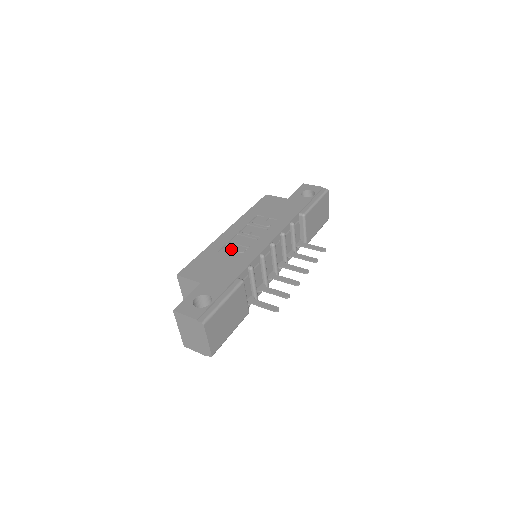
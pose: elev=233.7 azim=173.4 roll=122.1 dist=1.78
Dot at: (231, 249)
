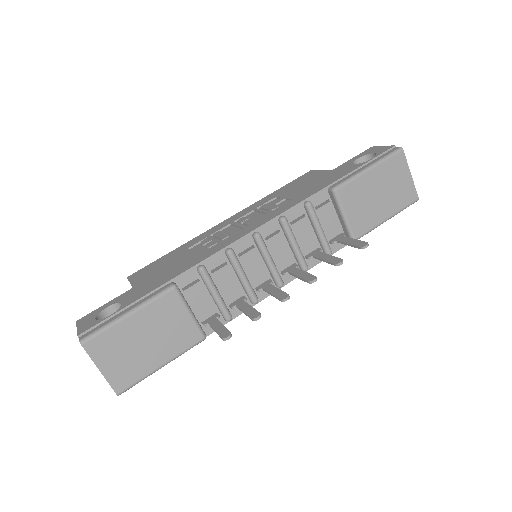
Dot at: (204, 243)
